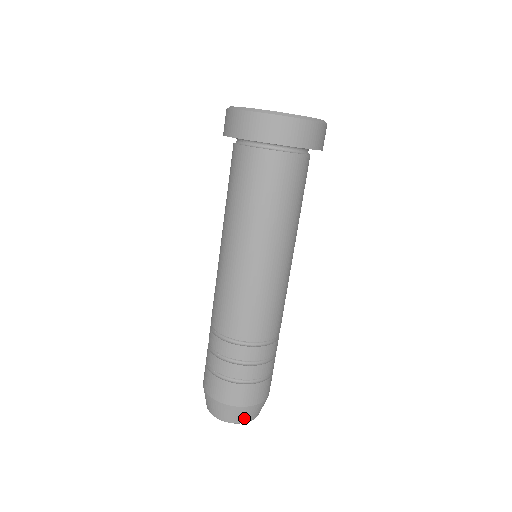
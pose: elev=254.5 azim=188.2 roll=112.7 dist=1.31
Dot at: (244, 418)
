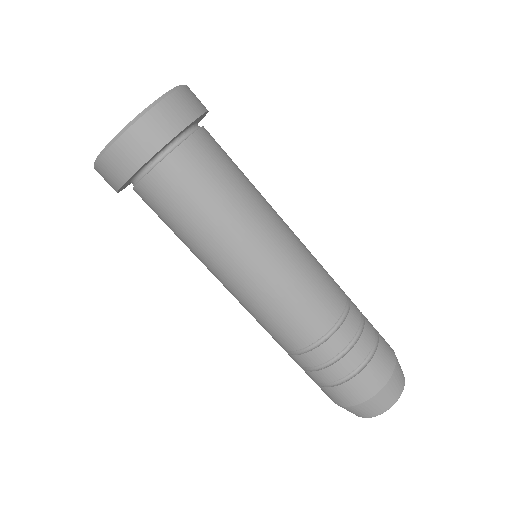
Dot at: (378, 409)
